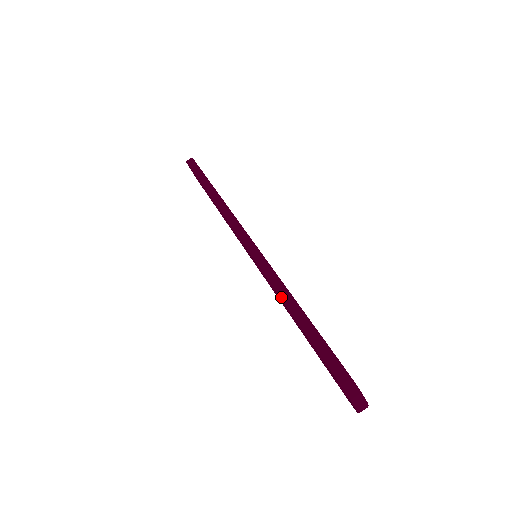
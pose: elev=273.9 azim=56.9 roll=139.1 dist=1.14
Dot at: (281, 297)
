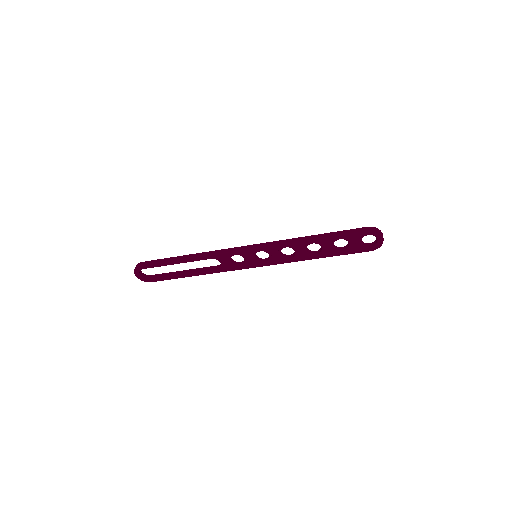
Dot at: (303, 240)
